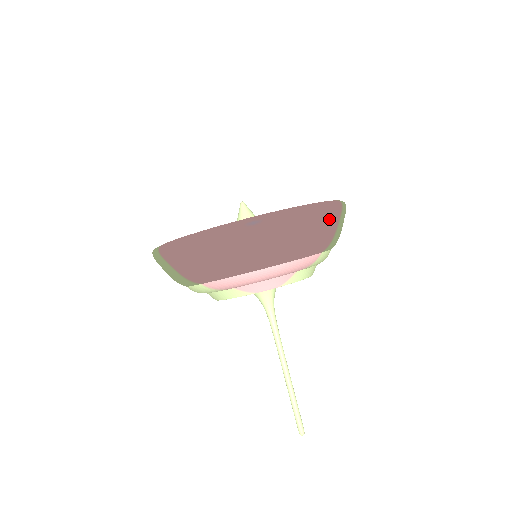
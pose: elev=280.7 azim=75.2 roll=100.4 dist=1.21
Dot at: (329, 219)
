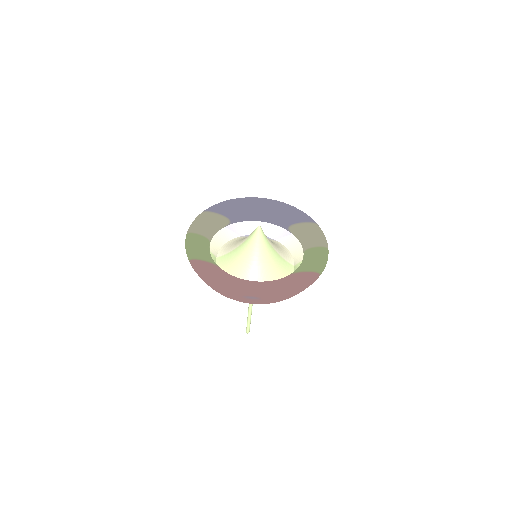
Dot at: occluded
